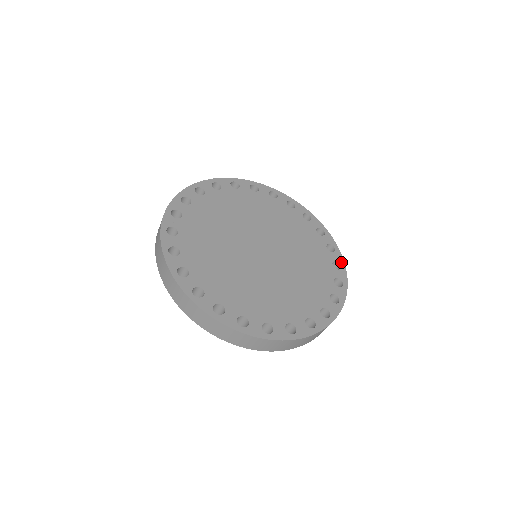
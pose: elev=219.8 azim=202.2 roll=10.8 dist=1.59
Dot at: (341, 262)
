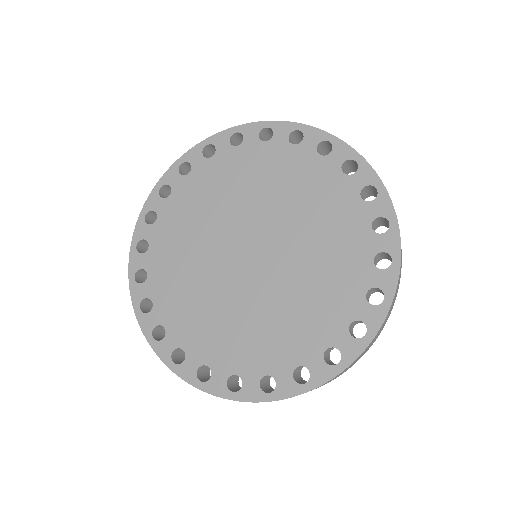
Dot at: (389, 215)
